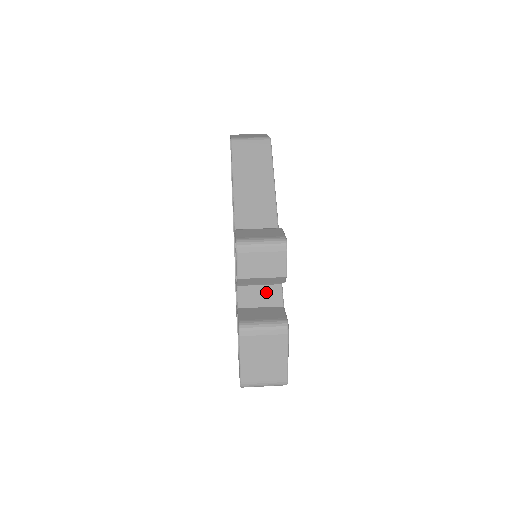
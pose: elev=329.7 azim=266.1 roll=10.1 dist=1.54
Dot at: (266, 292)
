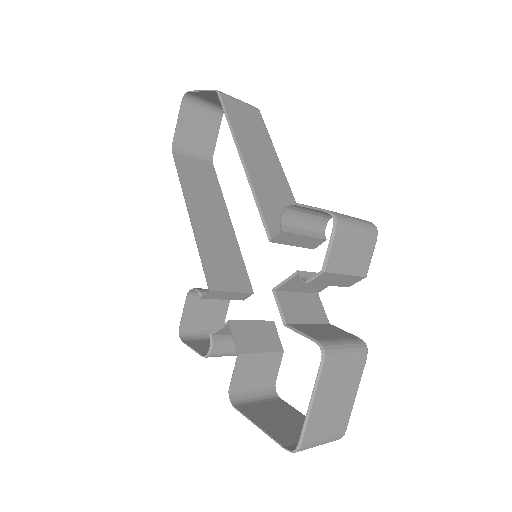
Dot at: (307, 302)
